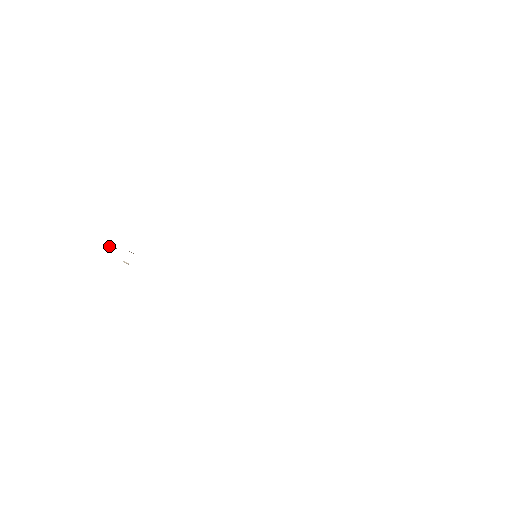
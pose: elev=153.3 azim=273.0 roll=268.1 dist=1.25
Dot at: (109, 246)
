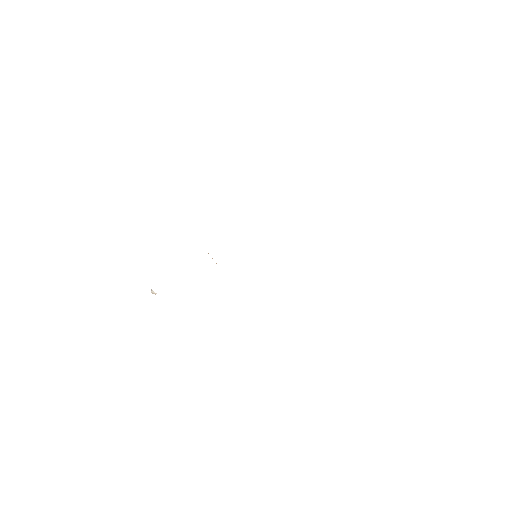
Dot at: occluded
